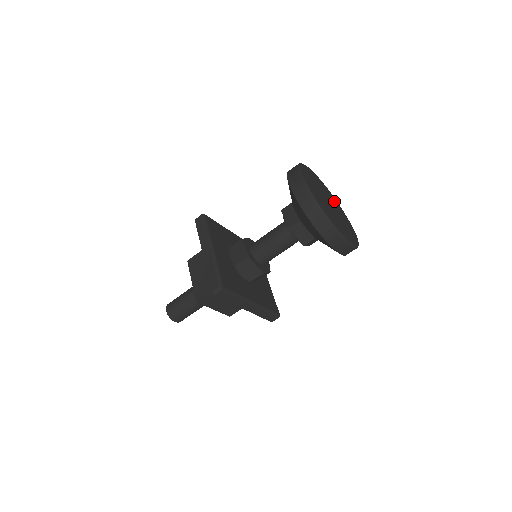
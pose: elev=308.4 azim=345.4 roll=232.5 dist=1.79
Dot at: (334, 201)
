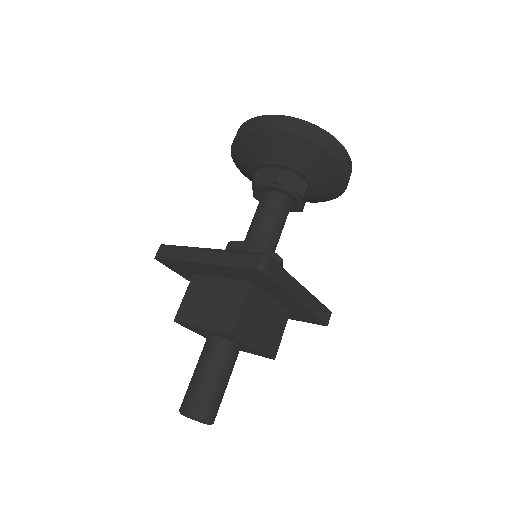
Dot at: occluded
